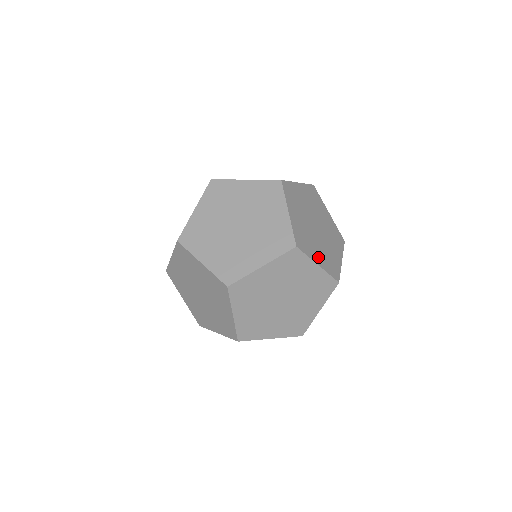
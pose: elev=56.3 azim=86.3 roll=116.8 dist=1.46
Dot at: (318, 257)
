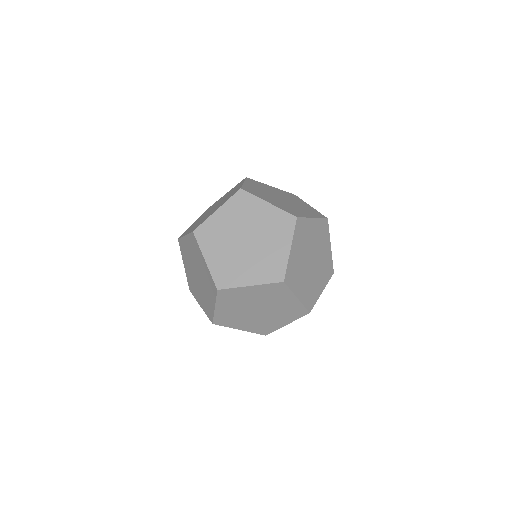
Dot at: (249, 277)
